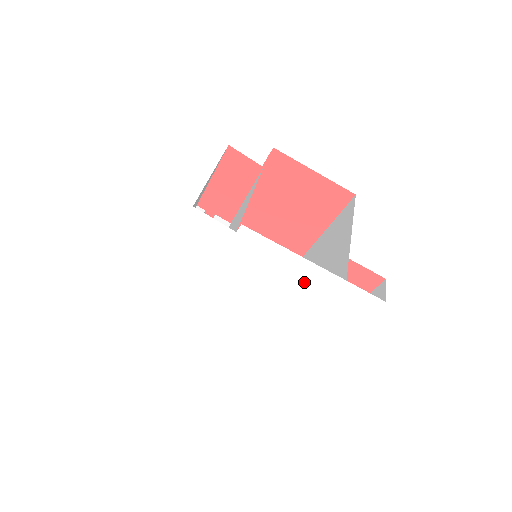
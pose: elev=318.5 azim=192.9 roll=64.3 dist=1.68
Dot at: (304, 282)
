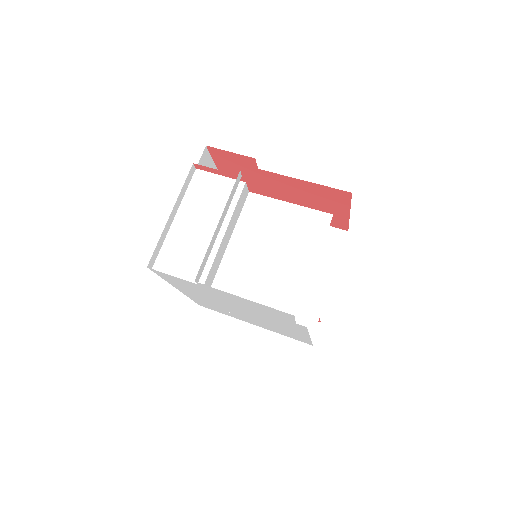
Dot at: (288, 330)
